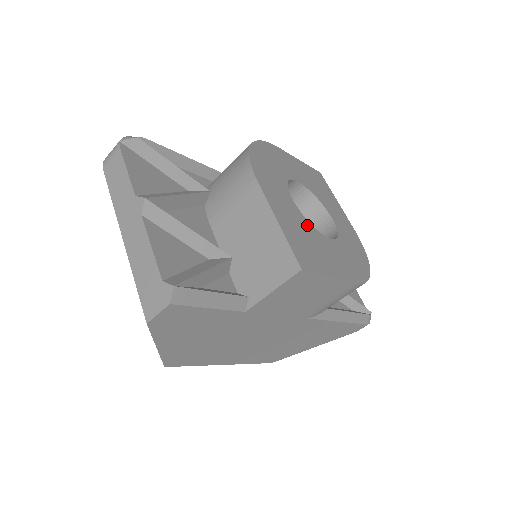
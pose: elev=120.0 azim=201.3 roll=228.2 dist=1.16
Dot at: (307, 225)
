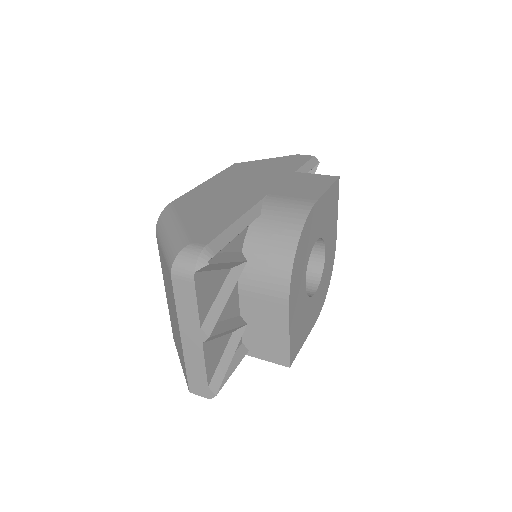
Dot at: (306, 303)
